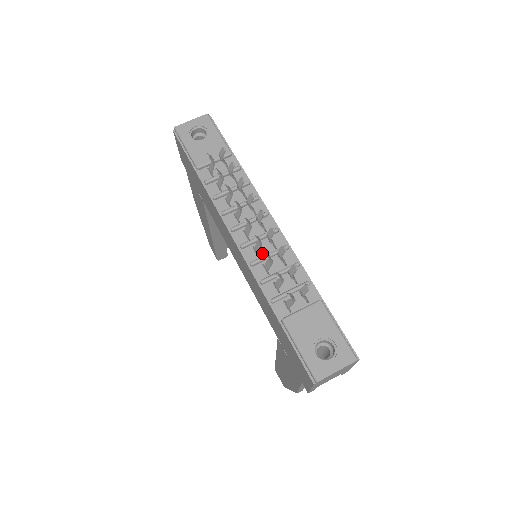
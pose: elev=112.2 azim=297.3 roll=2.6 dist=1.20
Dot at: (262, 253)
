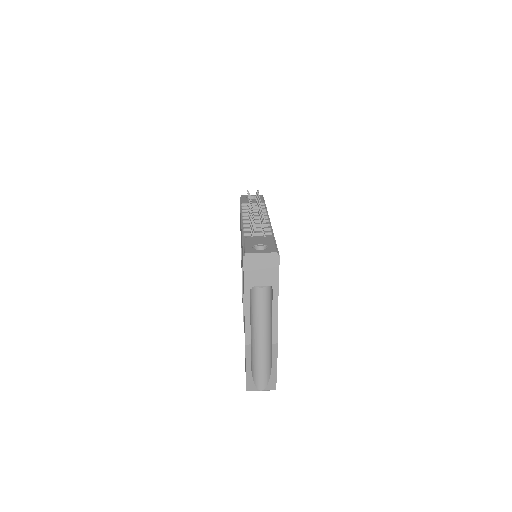
Dot at: occluded
